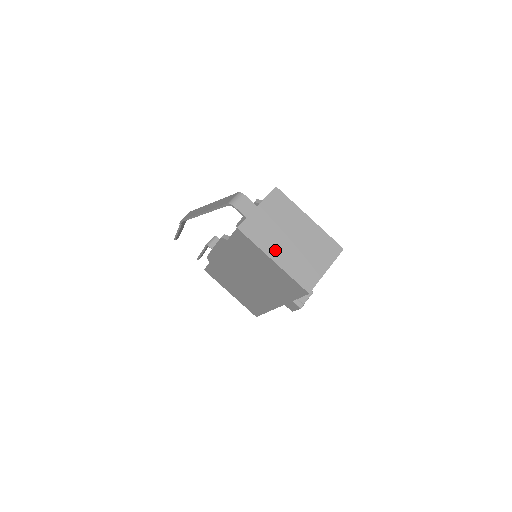
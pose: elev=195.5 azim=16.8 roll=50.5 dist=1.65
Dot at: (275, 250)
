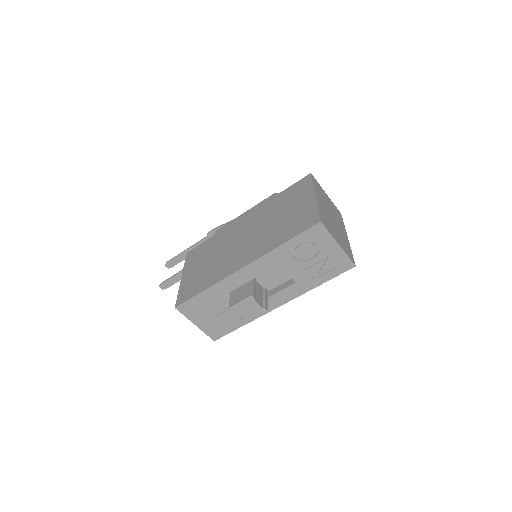
Dot at: (320, 199)
